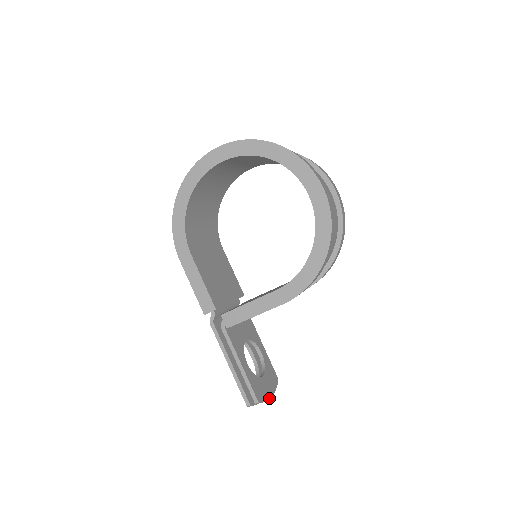
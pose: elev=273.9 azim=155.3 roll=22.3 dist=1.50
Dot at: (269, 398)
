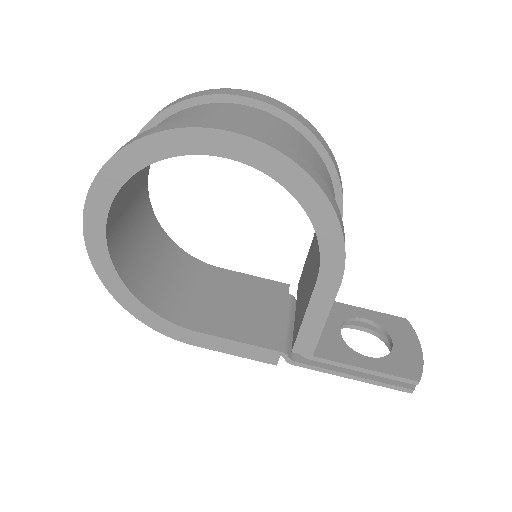
Dot at: (422, 357)
